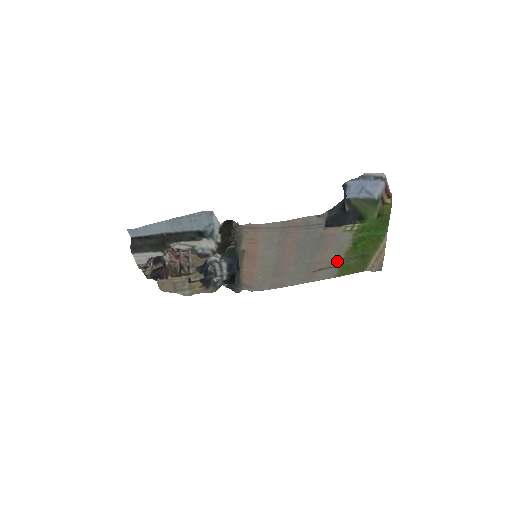
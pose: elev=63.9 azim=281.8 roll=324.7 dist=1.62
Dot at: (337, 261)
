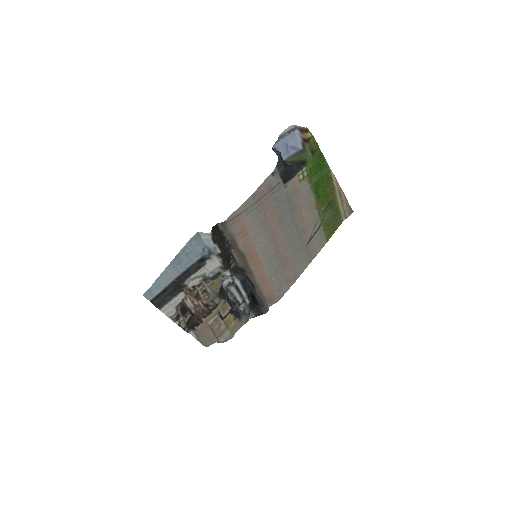
Dot at: (316, 221)
